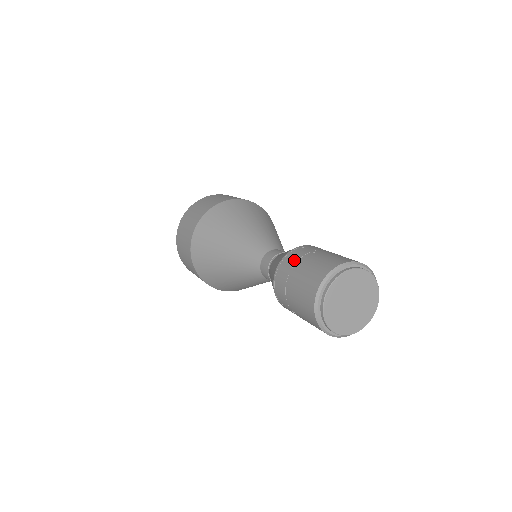
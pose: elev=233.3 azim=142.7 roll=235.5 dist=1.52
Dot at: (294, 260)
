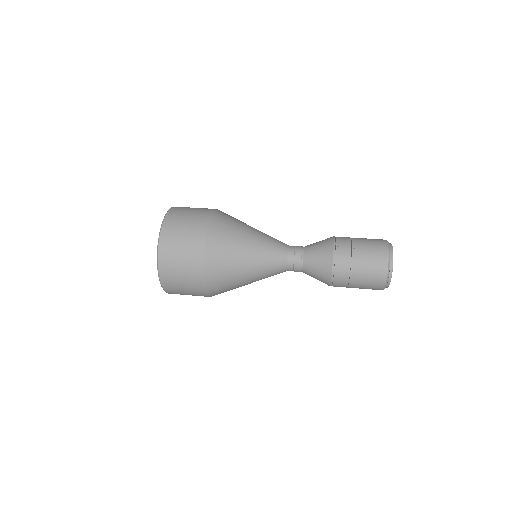
Dot at: (347, 261)
